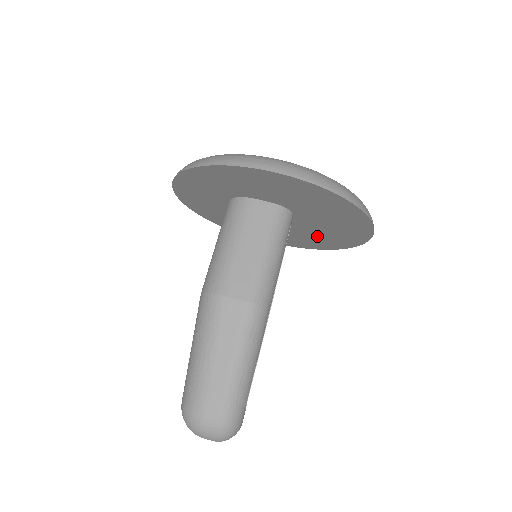
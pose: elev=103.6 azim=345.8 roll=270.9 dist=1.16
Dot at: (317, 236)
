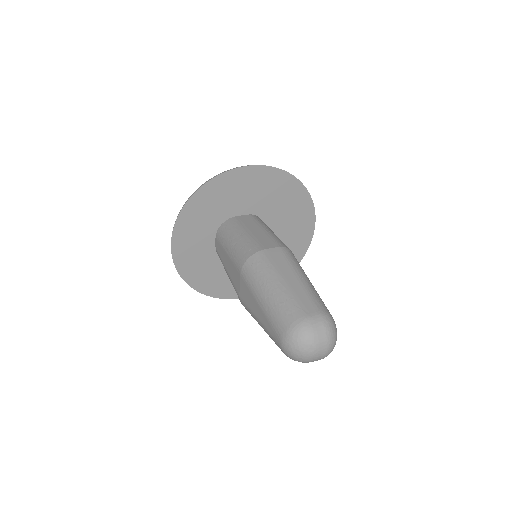
Dot at: occluded
